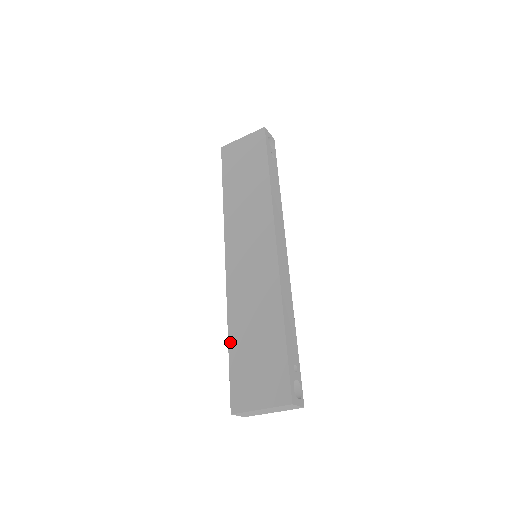
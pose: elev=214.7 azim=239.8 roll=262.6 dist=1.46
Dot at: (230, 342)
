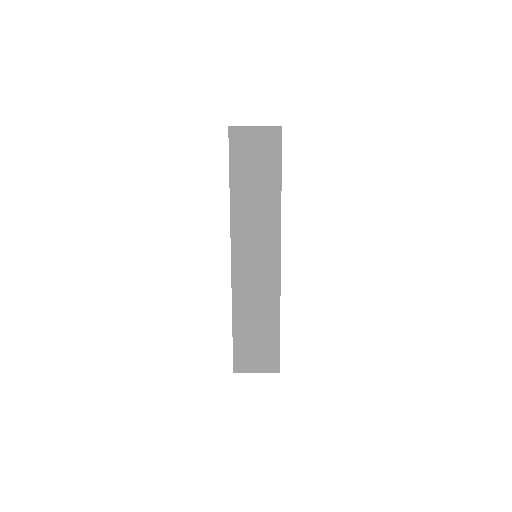
Dot at: (234, 327)
